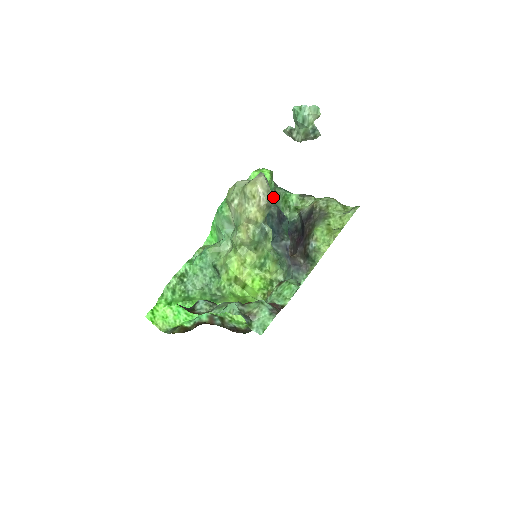
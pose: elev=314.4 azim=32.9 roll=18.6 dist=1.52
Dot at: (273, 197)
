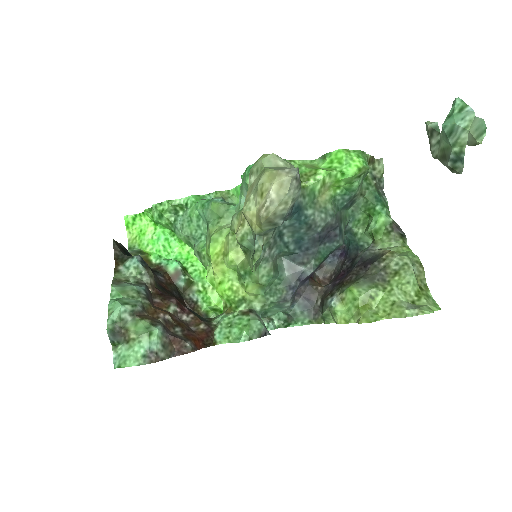
Dot at: (347, 200)
